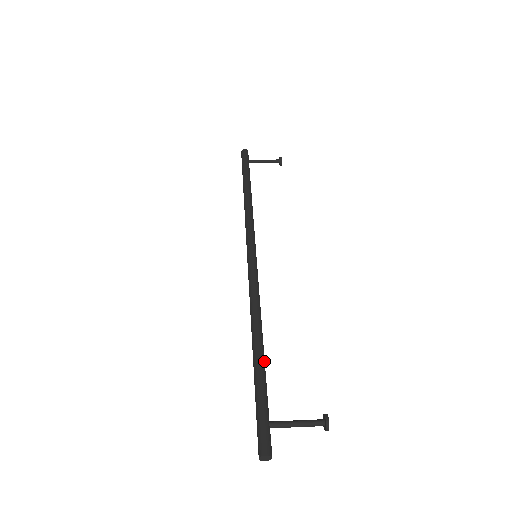
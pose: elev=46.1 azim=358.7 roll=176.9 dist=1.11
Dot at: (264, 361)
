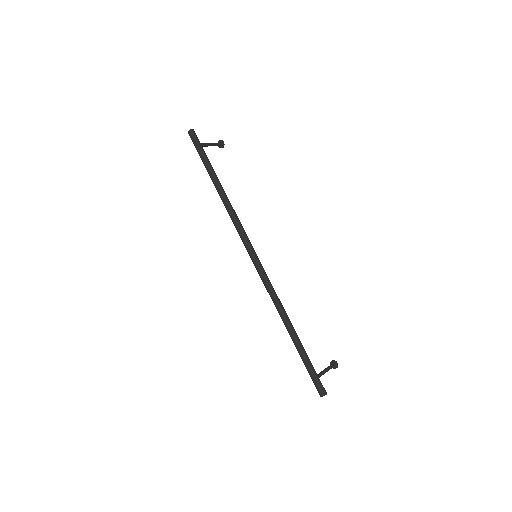
Dot at: (299, 340)
